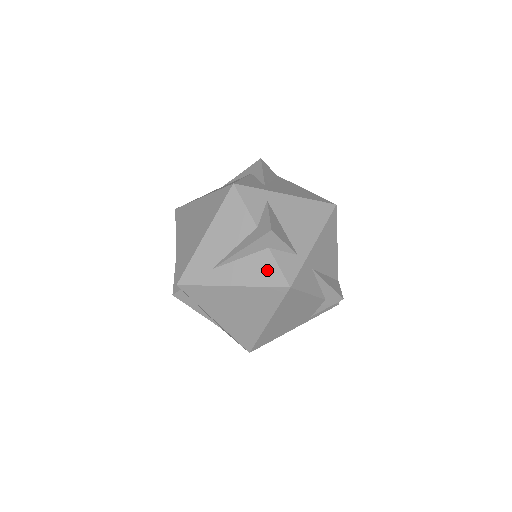
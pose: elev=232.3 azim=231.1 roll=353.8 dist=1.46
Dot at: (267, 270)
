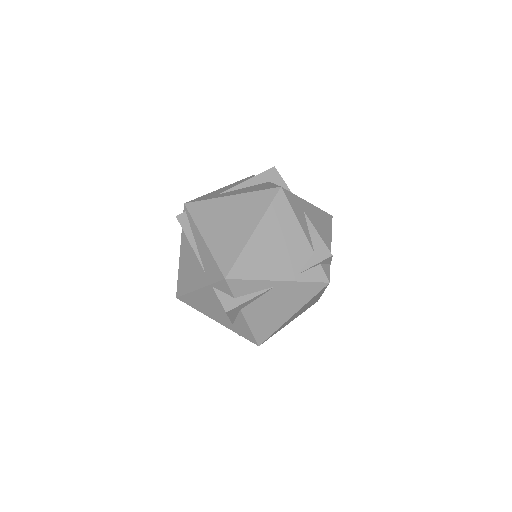
Dot at: (264, 186)
